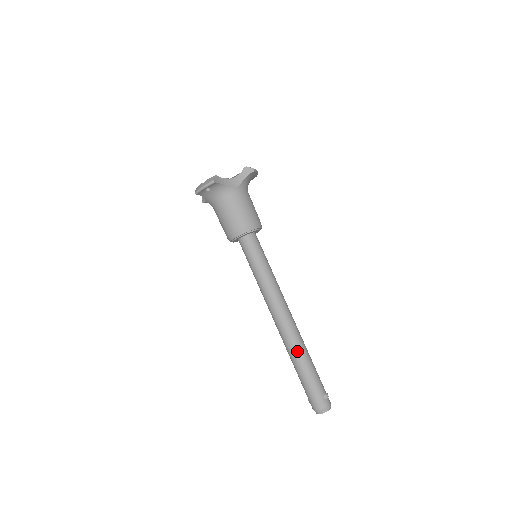
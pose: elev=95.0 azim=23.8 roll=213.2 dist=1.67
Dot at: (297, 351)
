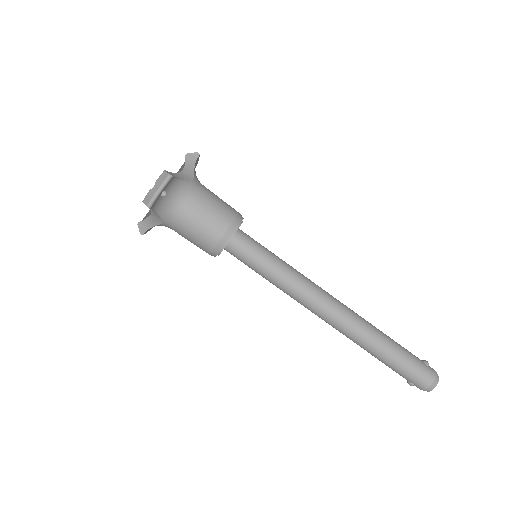
Dot at: (372, 333)
